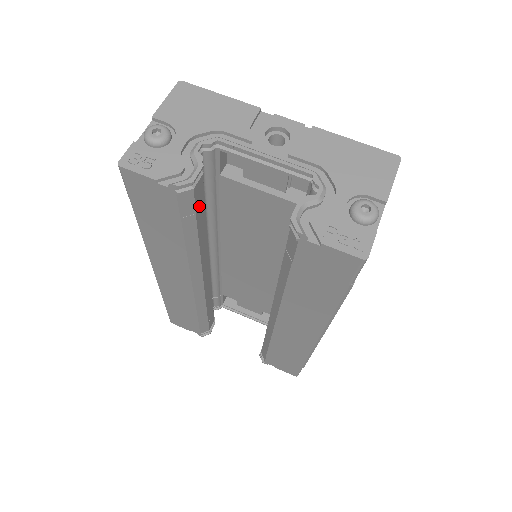
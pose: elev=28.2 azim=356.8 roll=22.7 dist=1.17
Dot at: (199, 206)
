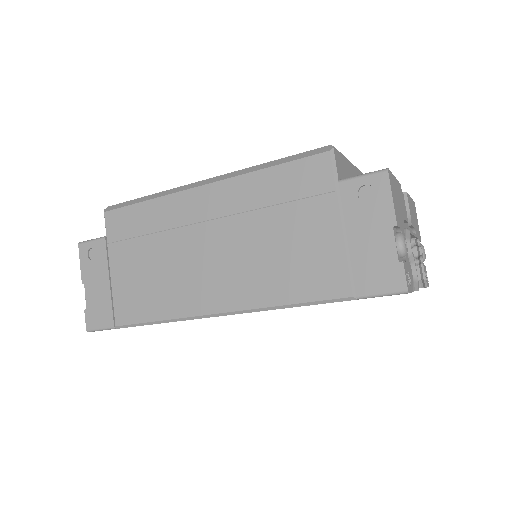
Dot at: occluded
